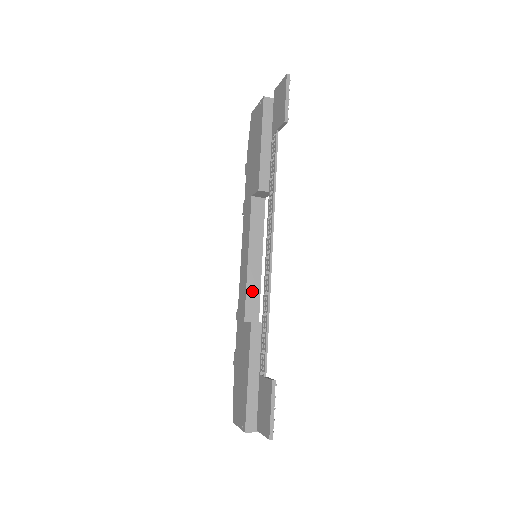
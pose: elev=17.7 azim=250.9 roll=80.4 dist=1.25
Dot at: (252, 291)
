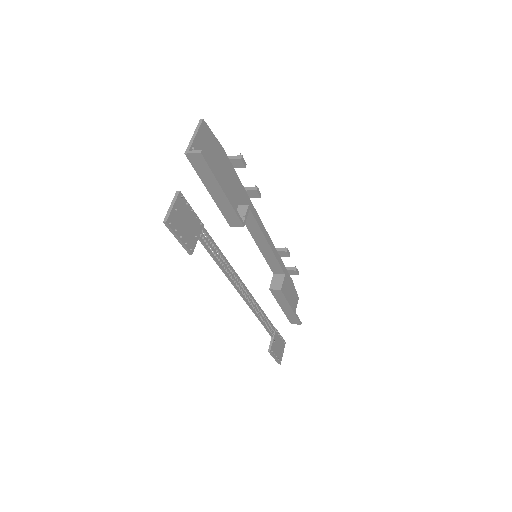
Dot at: (271, 261)
